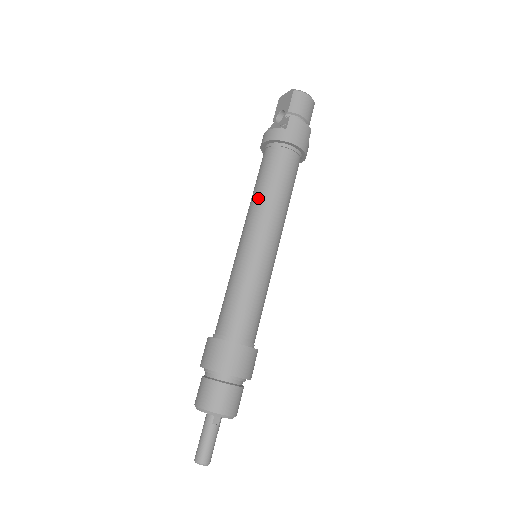
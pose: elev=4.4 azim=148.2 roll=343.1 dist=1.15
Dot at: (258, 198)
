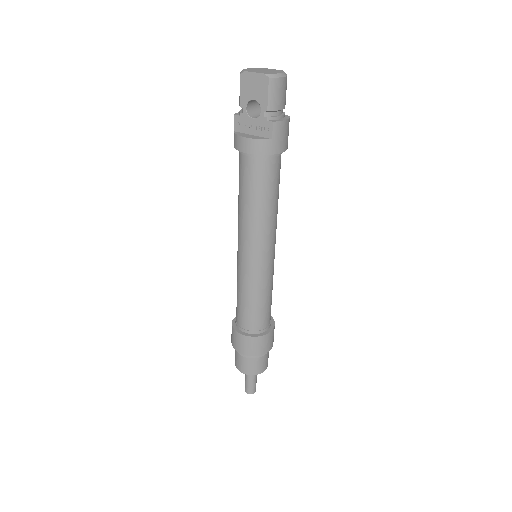
Dot at: (254, 217)
